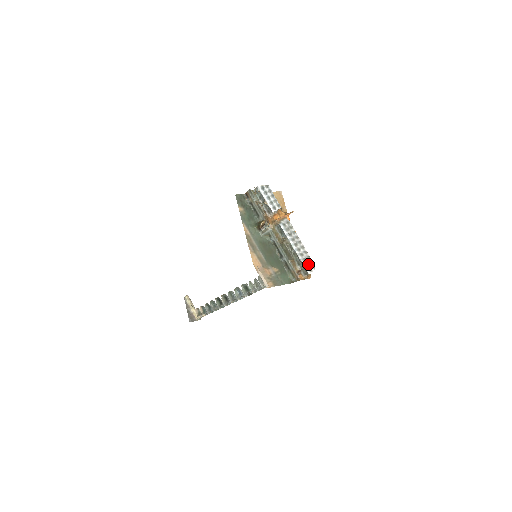
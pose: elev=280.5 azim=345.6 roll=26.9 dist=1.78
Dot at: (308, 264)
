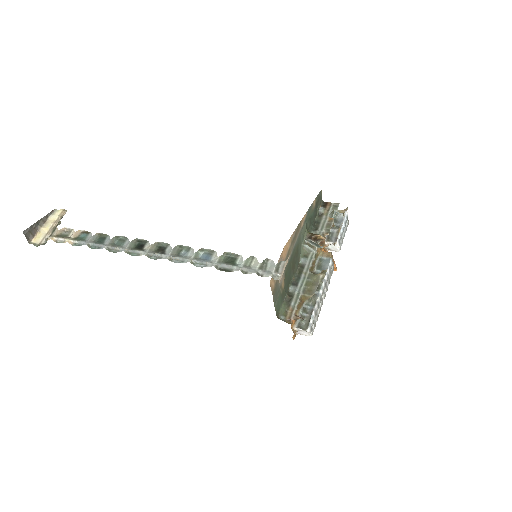
Dot at: (314, 322)
